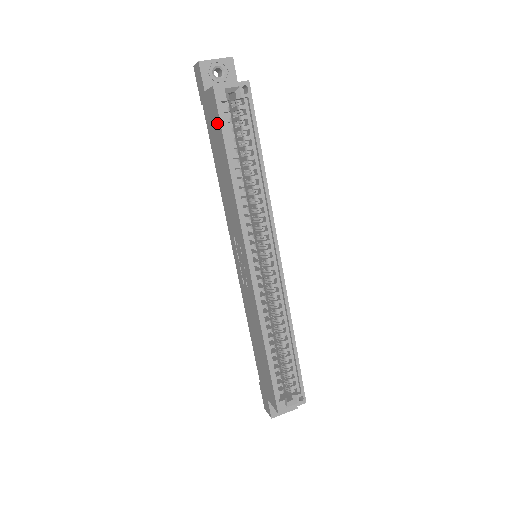
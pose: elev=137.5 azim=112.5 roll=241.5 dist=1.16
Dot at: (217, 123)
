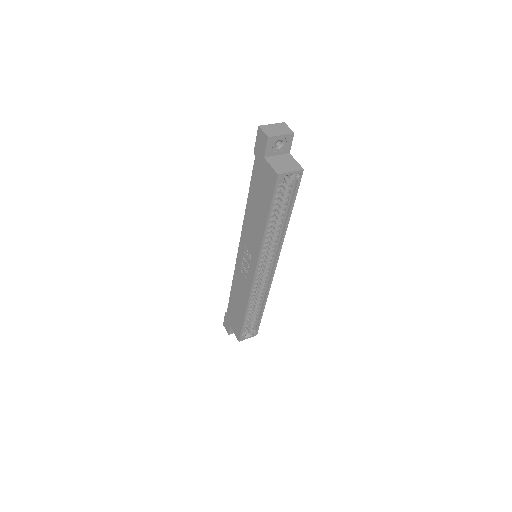
Dot at: (268, 191)
